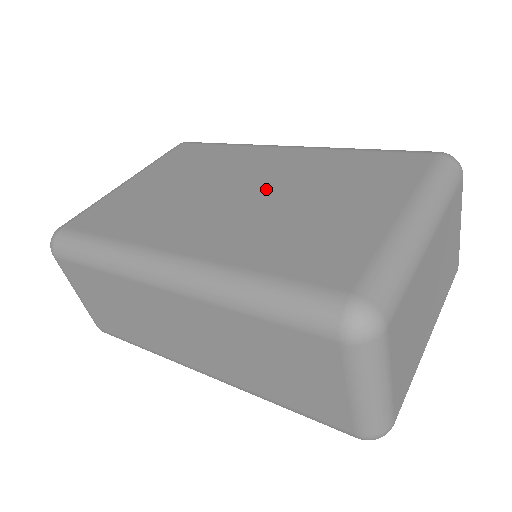
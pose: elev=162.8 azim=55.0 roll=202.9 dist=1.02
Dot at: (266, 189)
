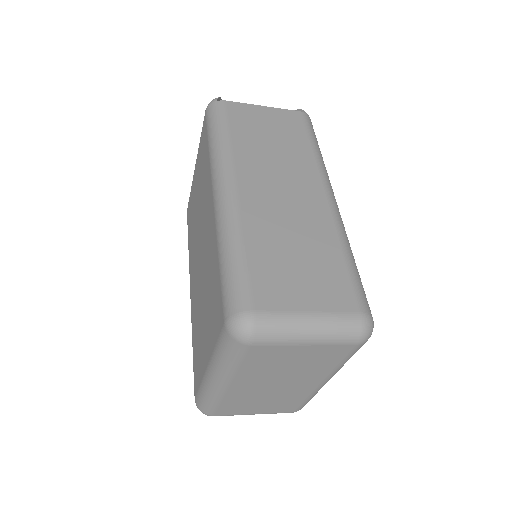
Dot at: (202, 262)
